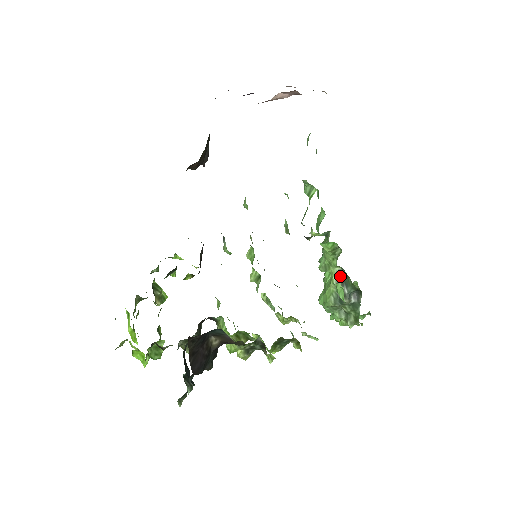
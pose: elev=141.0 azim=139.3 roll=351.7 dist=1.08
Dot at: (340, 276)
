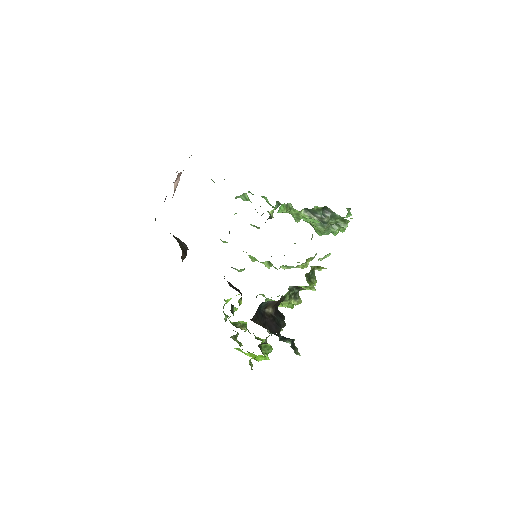
Dot at: (308, 213)
